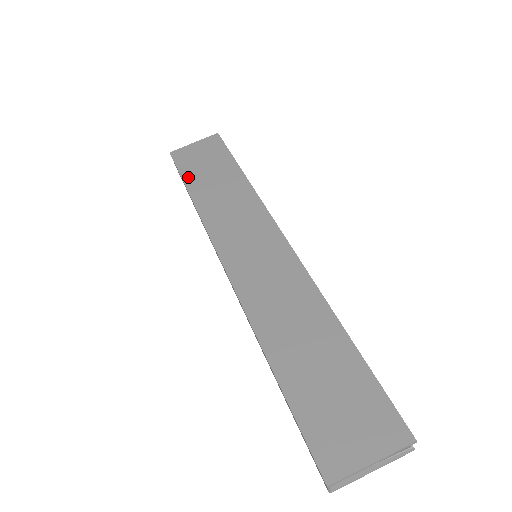
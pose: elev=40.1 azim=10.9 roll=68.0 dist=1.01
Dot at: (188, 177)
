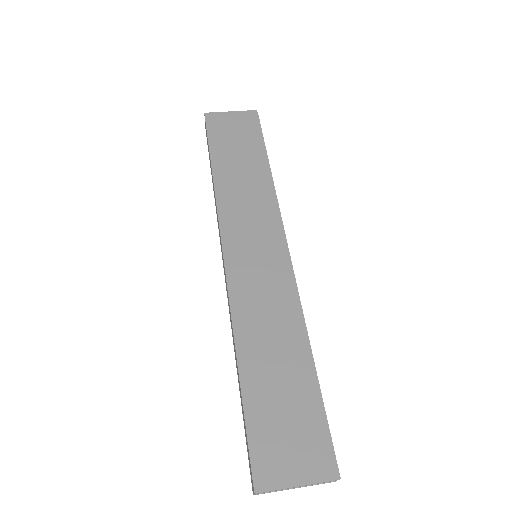
Dot at: (215, 148)
